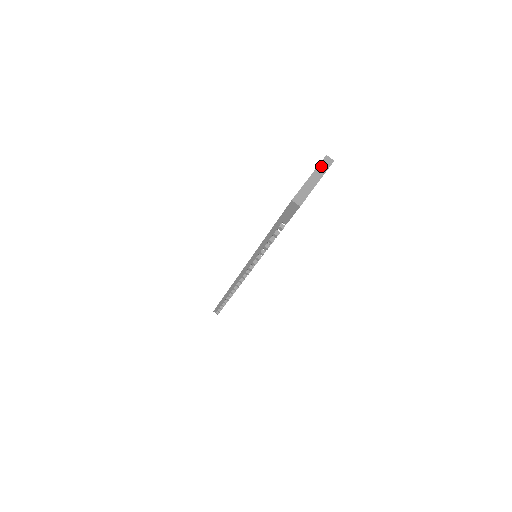
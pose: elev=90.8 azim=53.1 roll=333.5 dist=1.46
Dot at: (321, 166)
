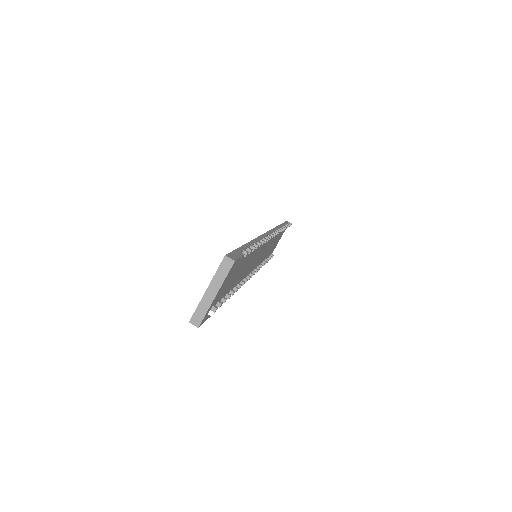
Dot at: (219, 272)
